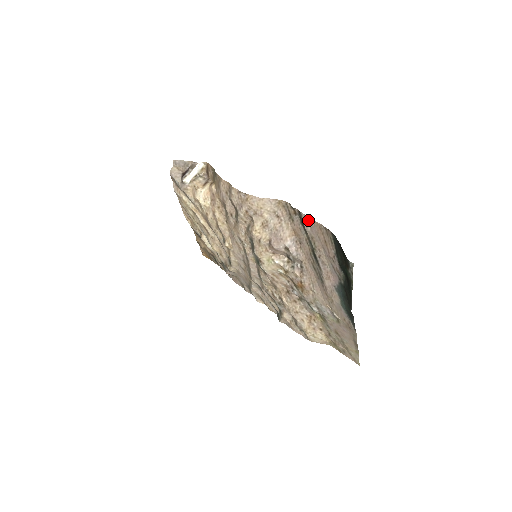
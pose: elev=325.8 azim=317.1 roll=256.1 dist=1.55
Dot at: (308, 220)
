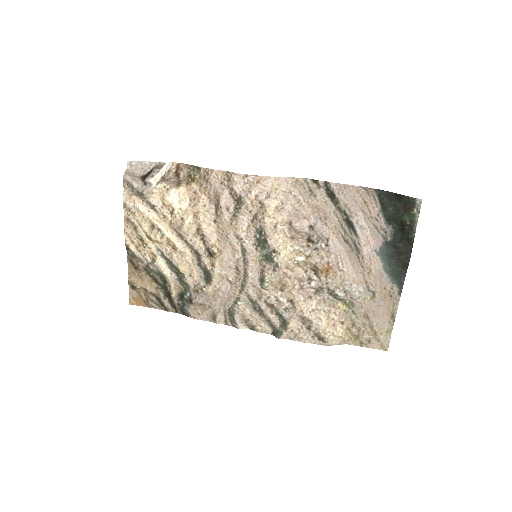
Dot at: (340, 187)
